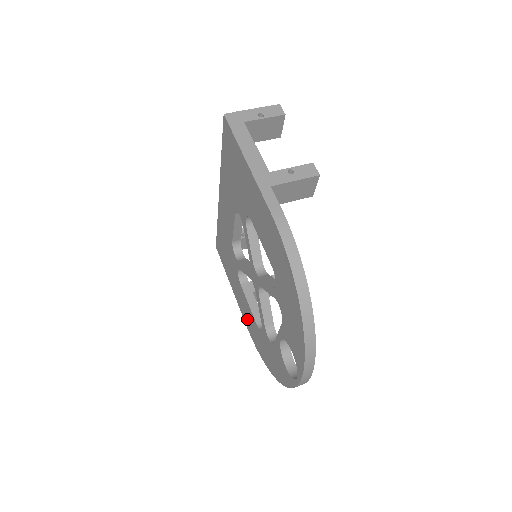
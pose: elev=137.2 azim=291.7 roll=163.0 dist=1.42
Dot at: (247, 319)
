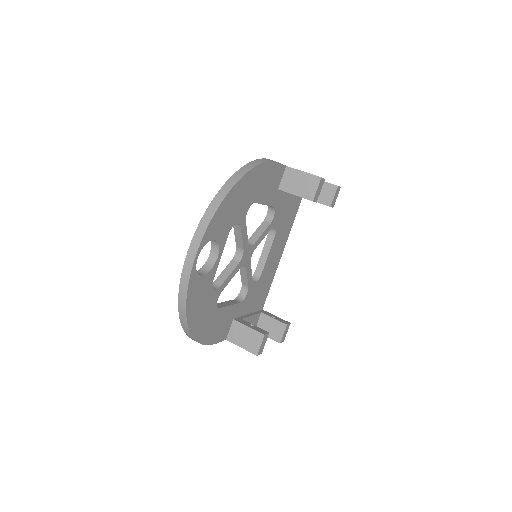
Dot at: occluded
